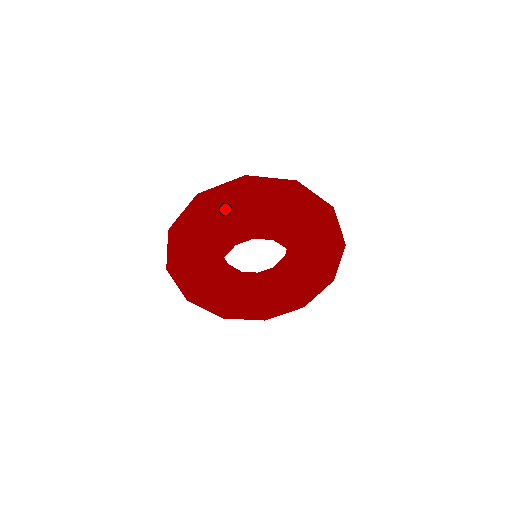
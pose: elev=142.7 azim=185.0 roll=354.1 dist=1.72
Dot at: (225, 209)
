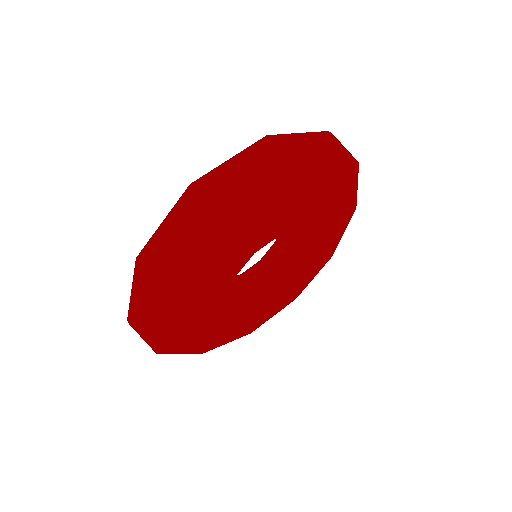
Dot at: (170, 293)
